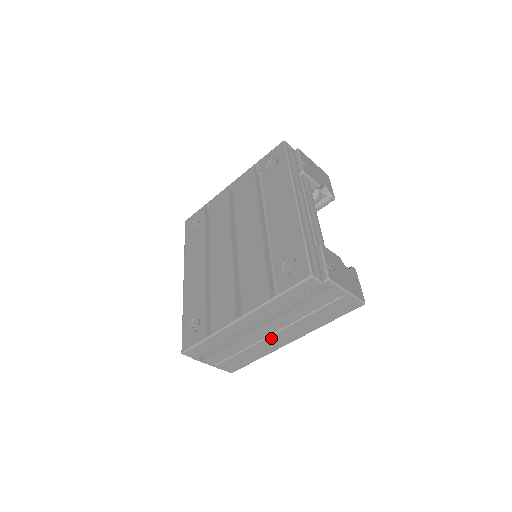
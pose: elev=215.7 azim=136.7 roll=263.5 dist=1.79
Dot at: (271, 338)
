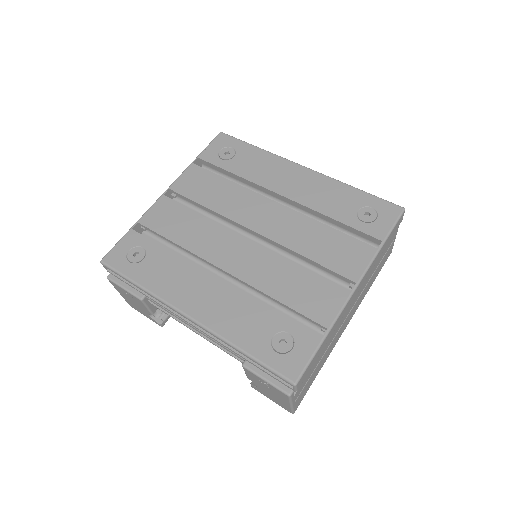
Dot at: (344, 323)
